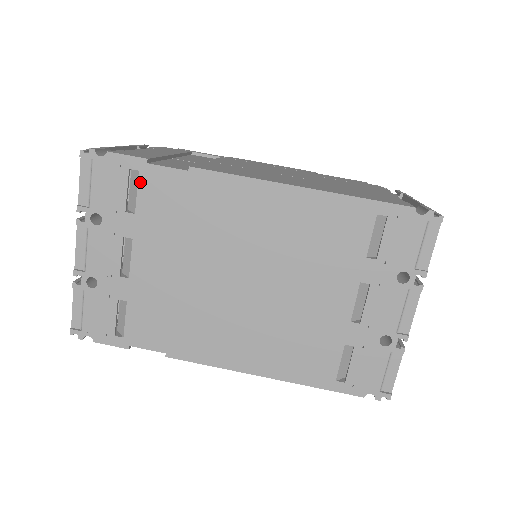
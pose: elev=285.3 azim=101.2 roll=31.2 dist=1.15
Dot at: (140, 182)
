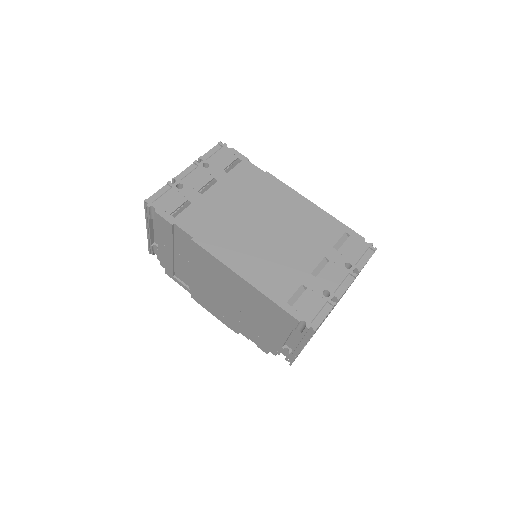
Dot at: (239, 164)
